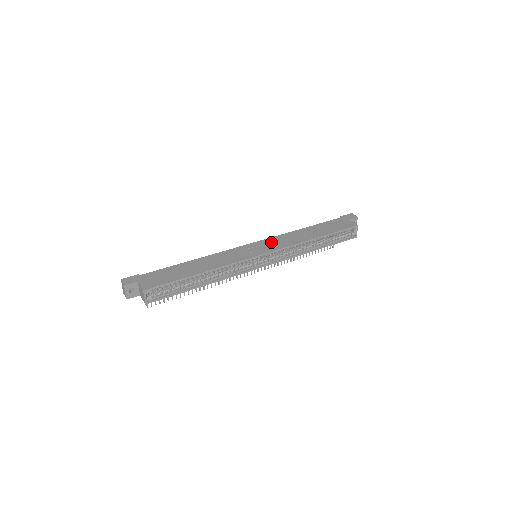
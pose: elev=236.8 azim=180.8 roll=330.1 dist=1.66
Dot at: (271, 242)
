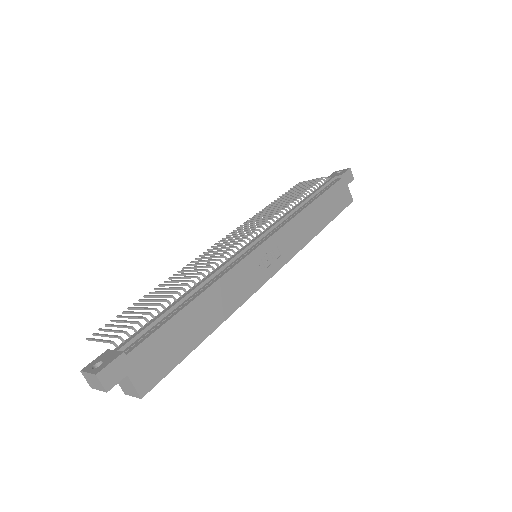
Dot at: (282, 241)
